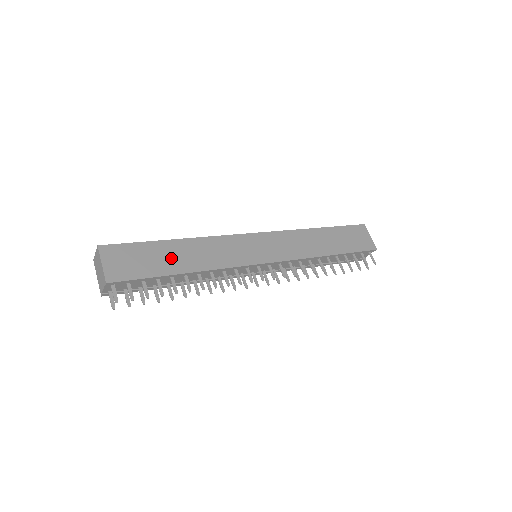
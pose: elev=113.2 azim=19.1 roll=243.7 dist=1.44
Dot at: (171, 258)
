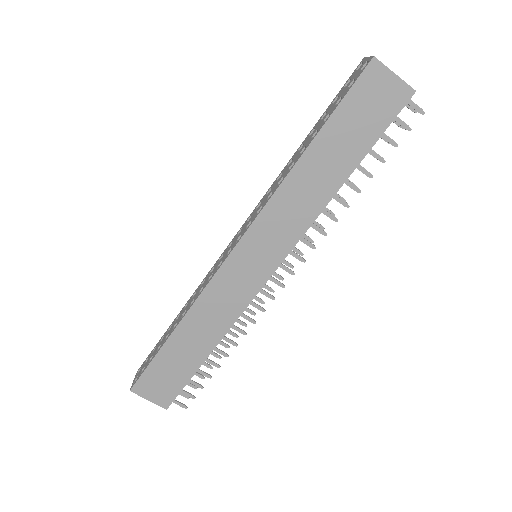
Dot at: (187, 352)
